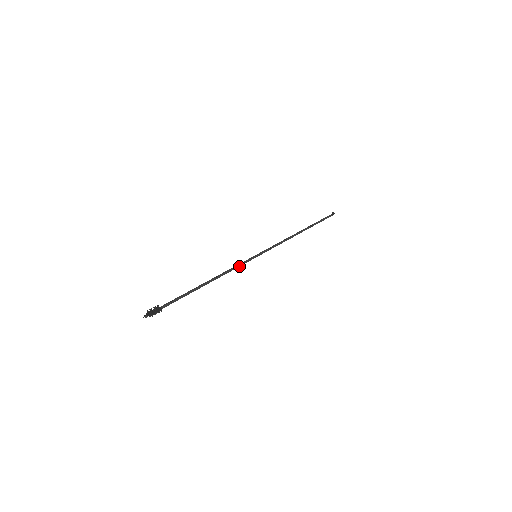
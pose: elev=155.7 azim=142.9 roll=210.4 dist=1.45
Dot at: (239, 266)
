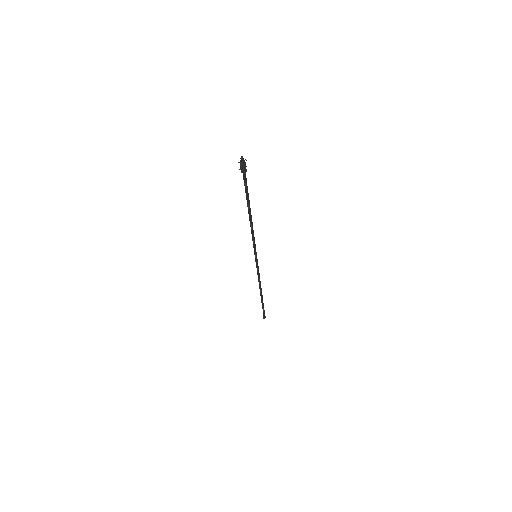
Dot at: (254, 242)
